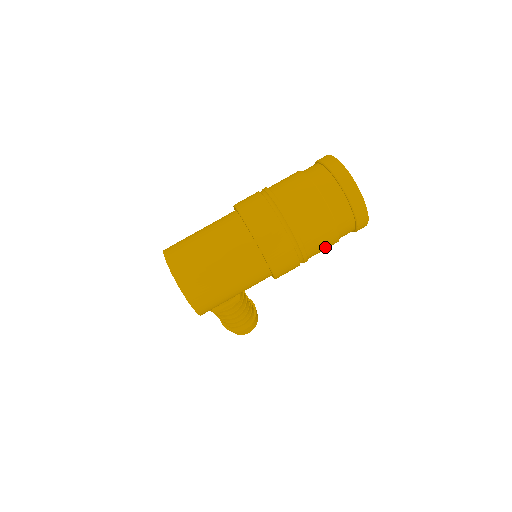
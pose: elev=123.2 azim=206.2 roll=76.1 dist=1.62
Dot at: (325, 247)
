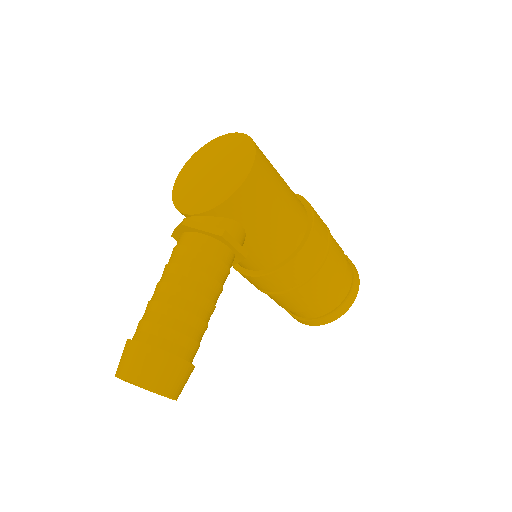
Dot at: (335, 275)
